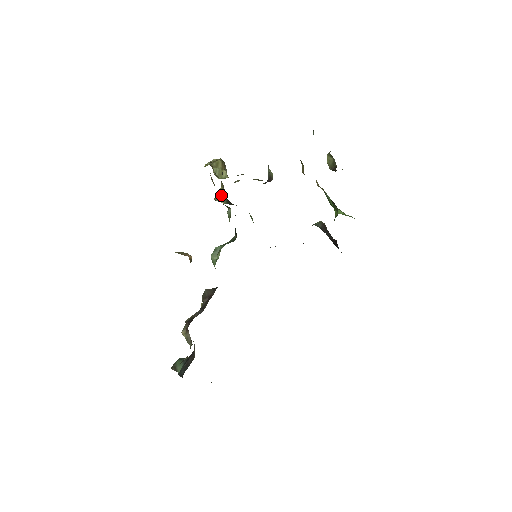
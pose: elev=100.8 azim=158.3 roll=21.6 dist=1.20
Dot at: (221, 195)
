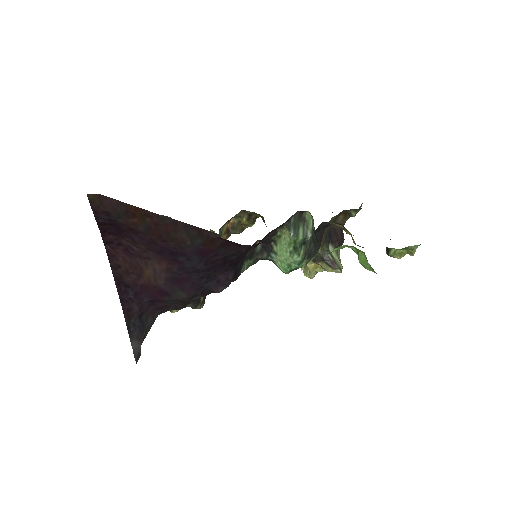
Dot at: occluded
